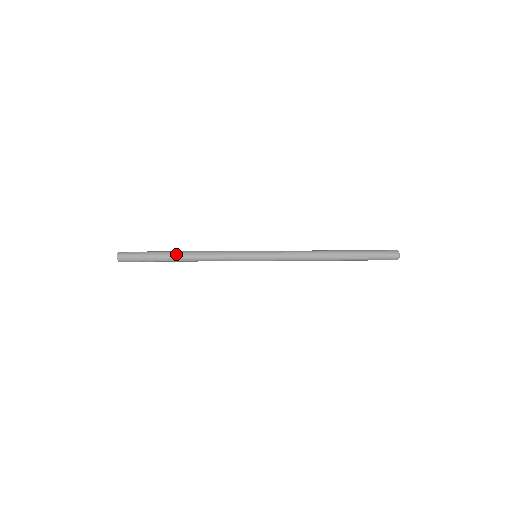
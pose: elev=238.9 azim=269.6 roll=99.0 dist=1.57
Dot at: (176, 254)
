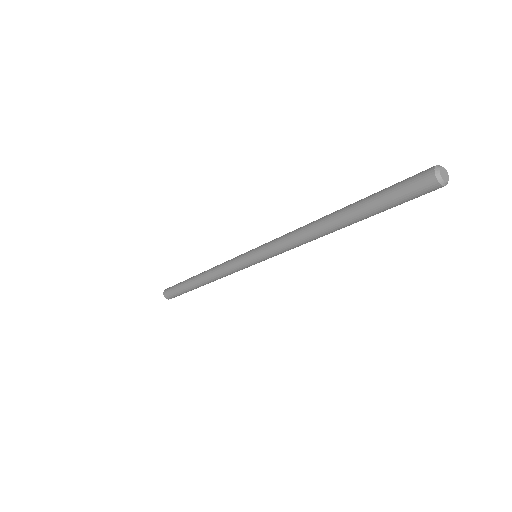
Dot at: (194, 282)
